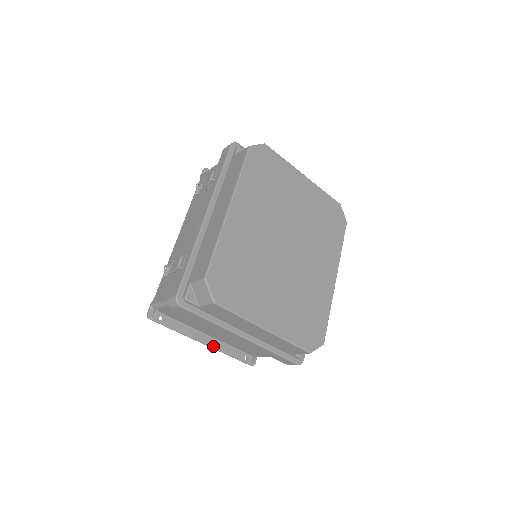
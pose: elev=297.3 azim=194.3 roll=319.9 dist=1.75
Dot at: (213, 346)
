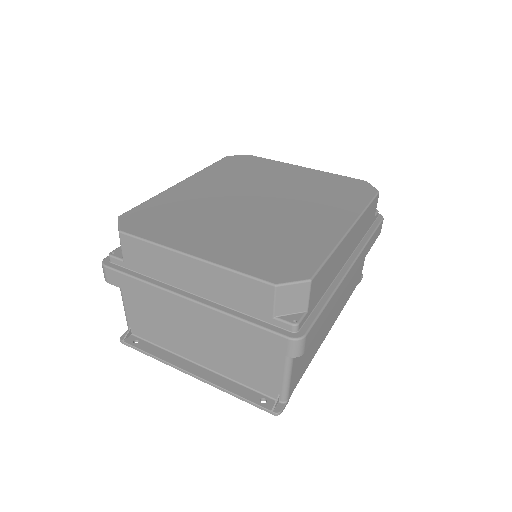
Dot at: (205, 378)
